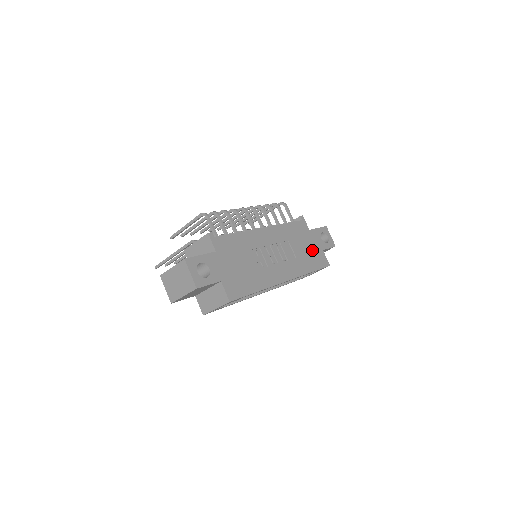
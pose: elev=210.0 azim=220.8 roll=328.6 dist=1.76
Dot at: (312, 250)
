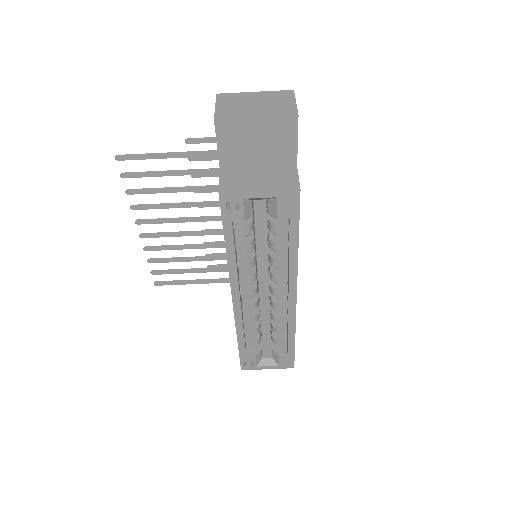
Dot at: occluded
